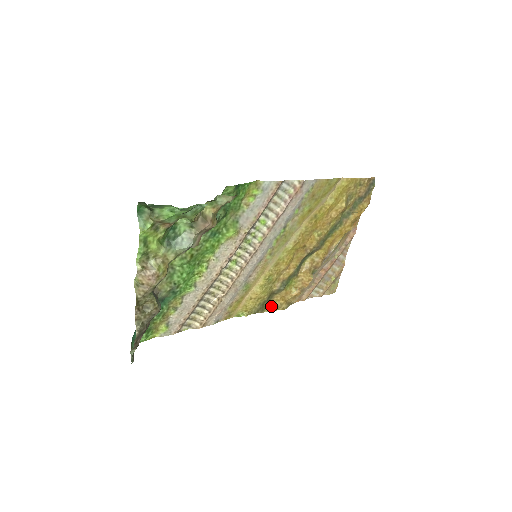
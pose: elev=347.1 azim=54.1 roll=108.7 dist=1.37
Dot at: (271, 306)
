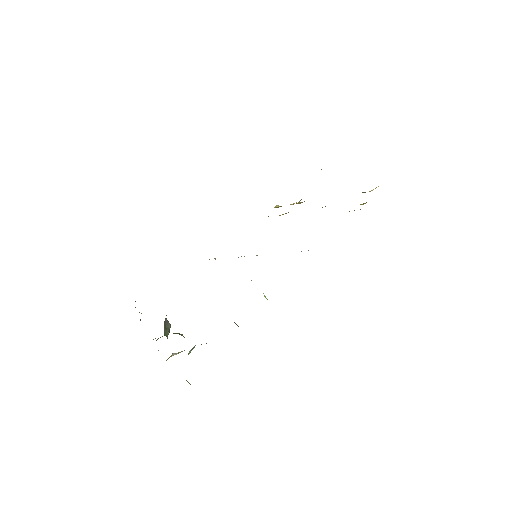
Dot at: occluded
